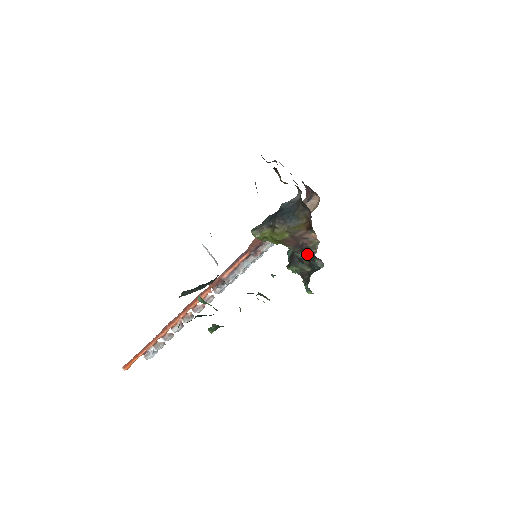
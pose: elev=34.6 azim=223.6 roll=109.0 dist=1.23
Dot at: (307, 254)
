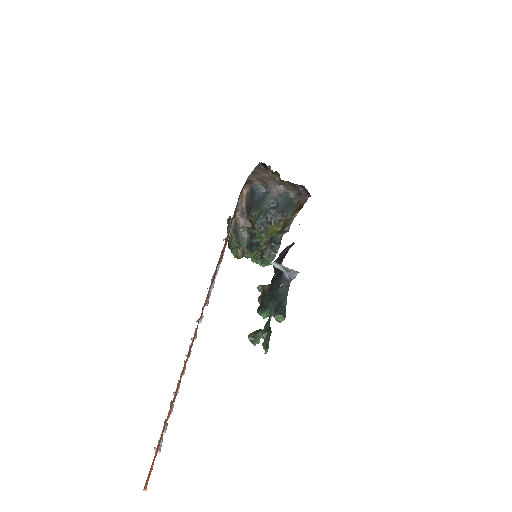
Dot at: occluded
